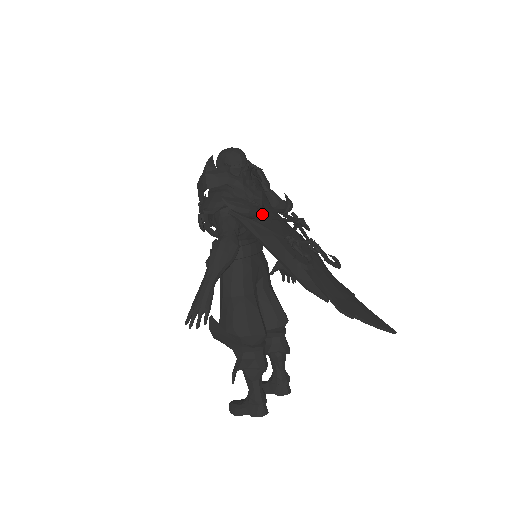
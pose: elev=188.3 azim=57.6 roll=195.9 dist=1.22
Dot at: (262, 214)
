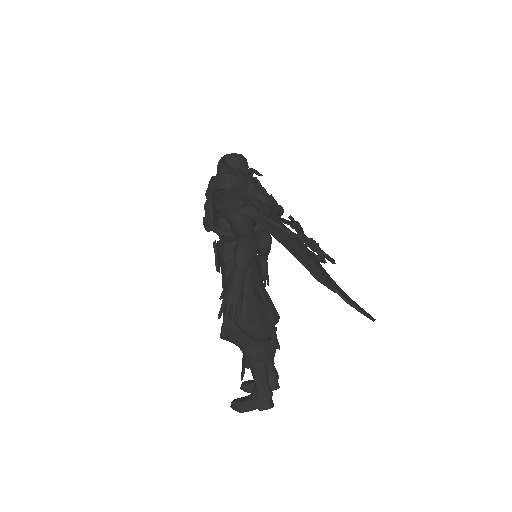
Dot at: occluded
